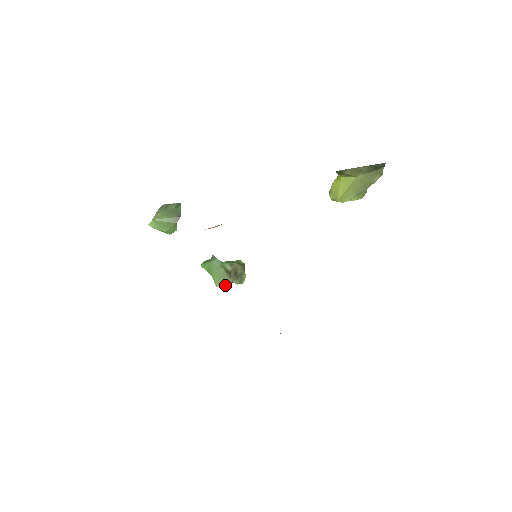
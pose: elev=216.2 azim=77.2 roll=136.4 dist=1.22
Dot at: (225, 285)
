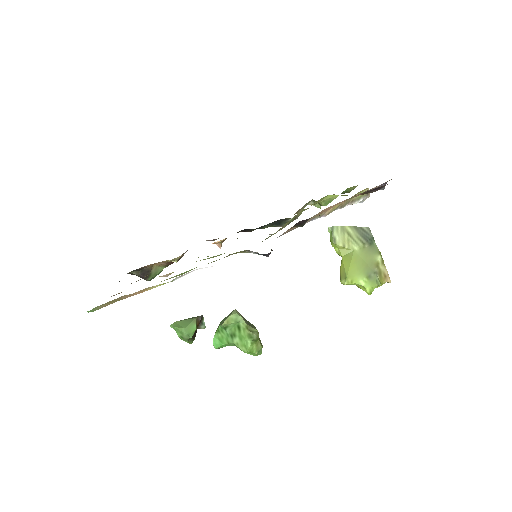
Dot at: (230, 316)
